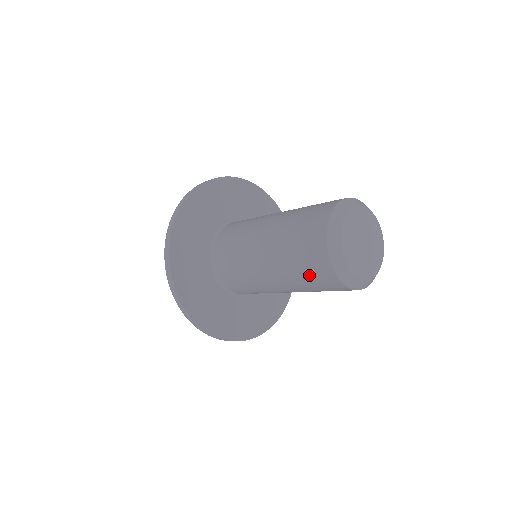
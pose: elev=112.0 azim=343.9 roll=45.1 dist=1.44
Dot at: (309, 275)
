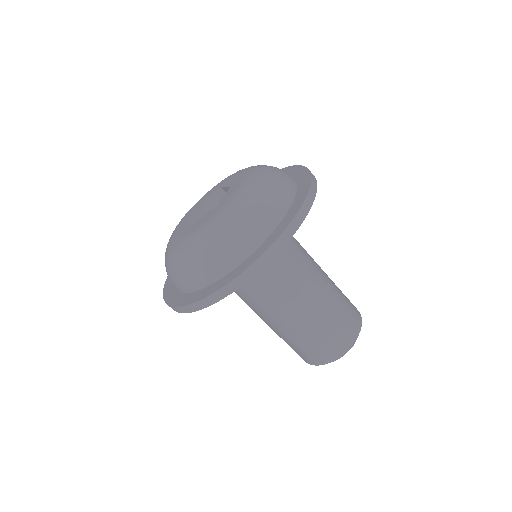
Dot at: occluded
